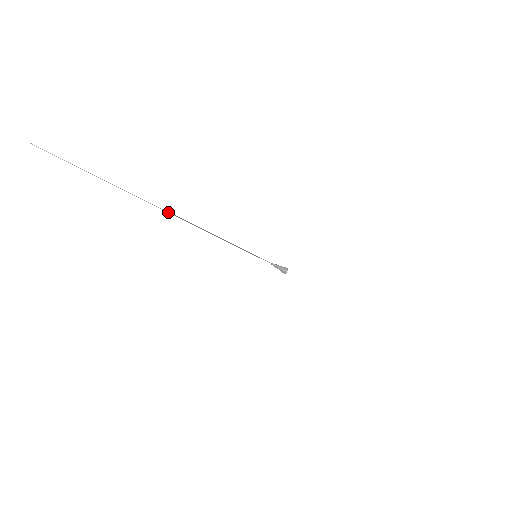
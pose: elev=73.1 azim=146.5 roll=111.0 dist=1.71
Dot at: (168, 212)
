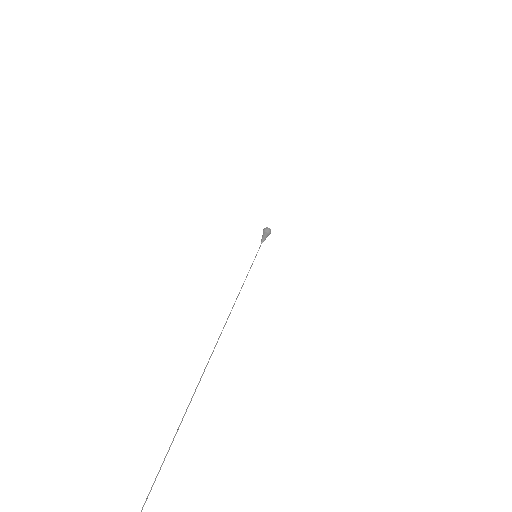
Dot at: occluded
